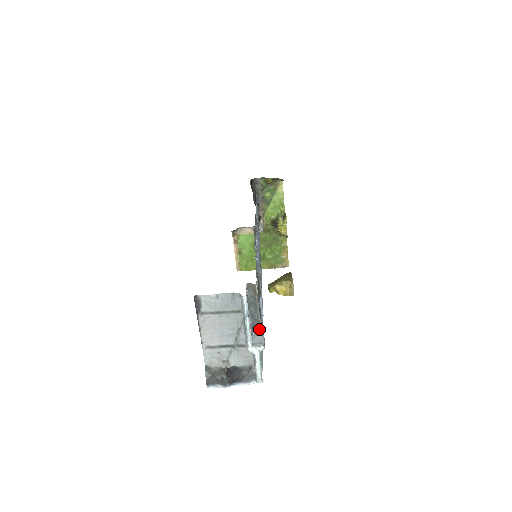
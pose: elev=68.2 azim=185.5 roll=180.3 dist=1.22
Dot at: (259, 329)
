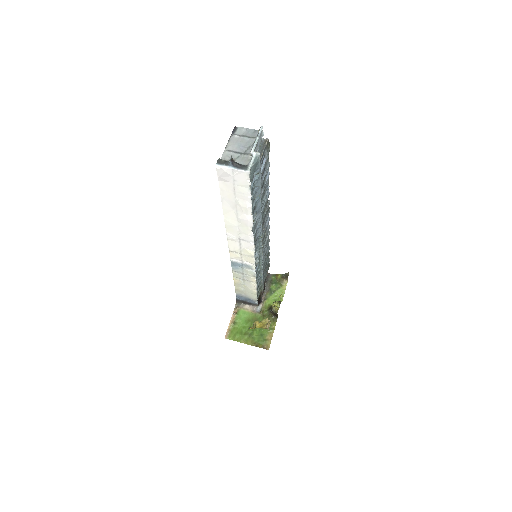
Dot at: occluded
